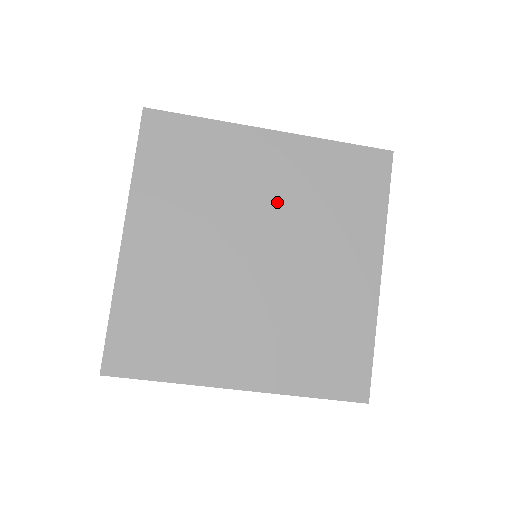
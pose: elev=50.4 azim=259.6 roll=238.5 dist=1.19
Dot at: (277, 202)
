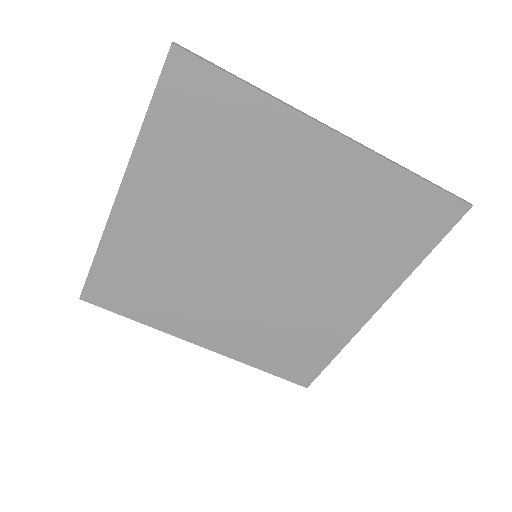
Dot at: (301, 215)
